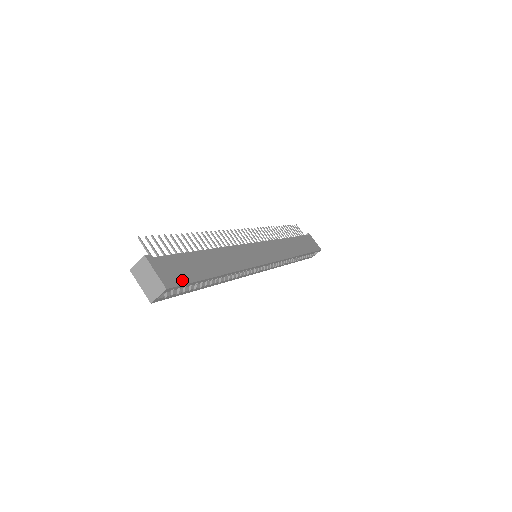
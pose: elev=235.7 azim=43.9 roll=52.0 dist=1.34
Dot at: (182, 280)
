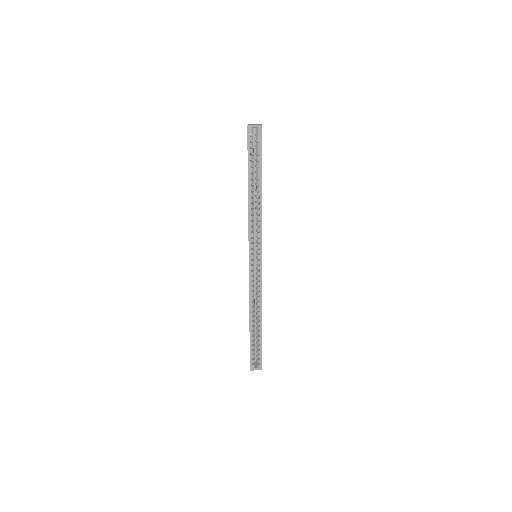
Dot at: occluded
